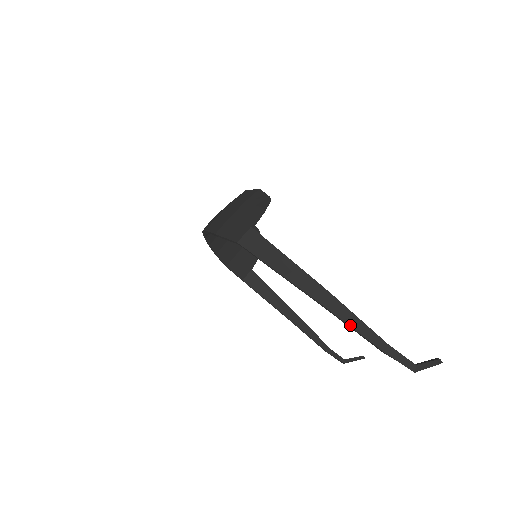
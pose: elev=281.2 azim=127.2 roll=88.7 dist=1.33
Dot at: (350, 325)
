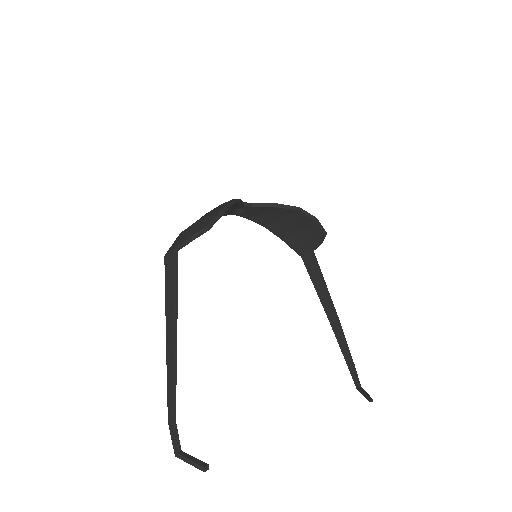
Dot at: (167, 382)
